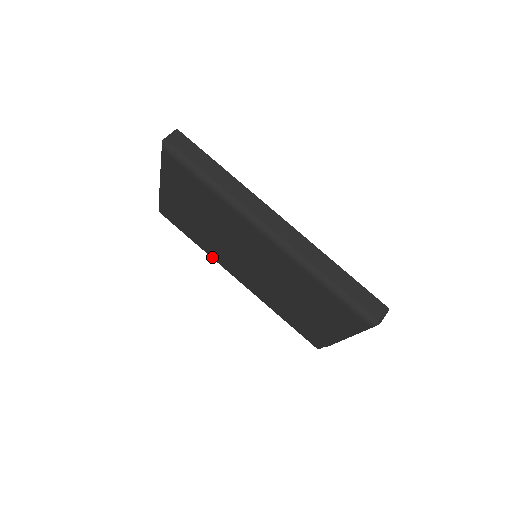
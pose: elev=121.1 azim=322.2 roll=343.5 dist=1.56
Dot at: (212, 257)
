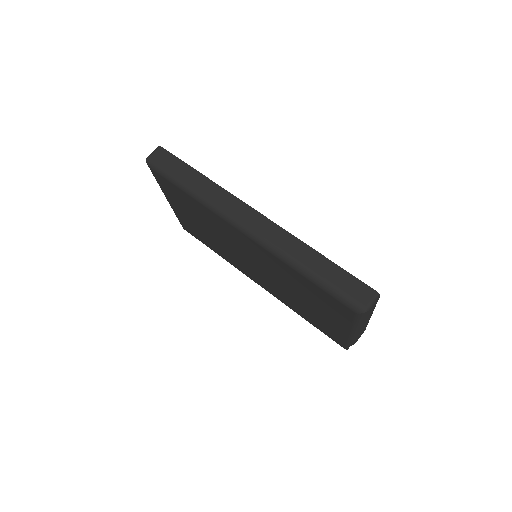
Dot at: (232, 264)
